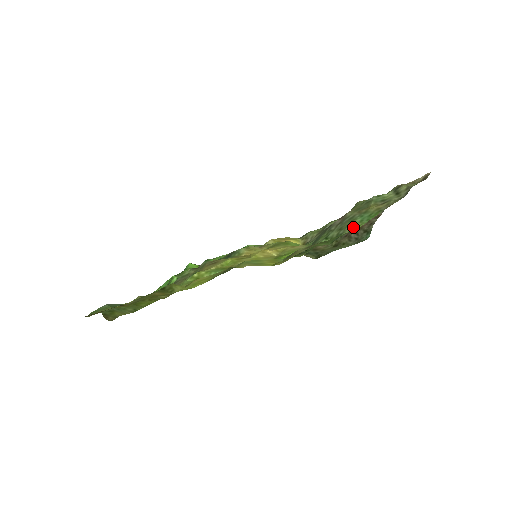
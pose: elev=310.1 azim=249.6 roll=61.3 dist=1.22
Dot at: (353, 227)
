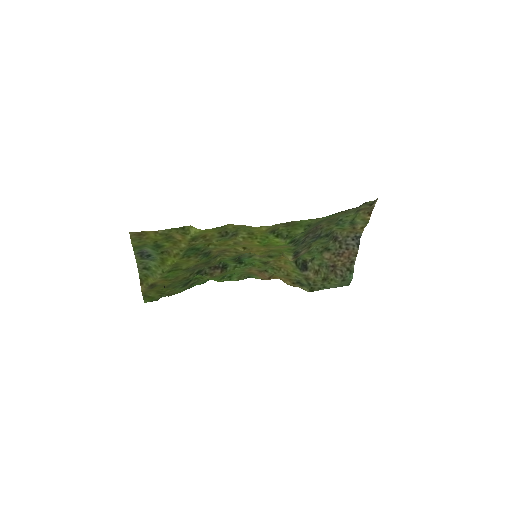
Dot at: (319, 219)
